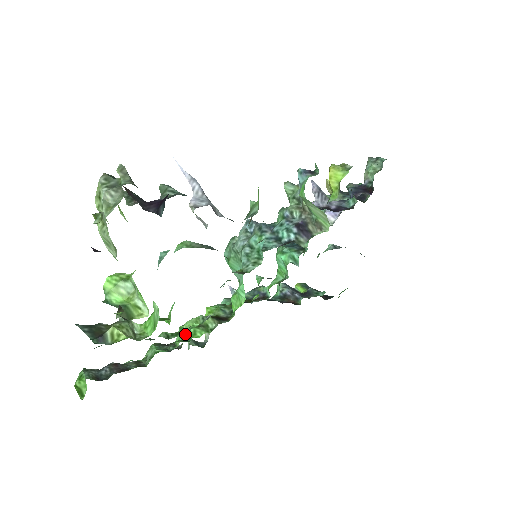
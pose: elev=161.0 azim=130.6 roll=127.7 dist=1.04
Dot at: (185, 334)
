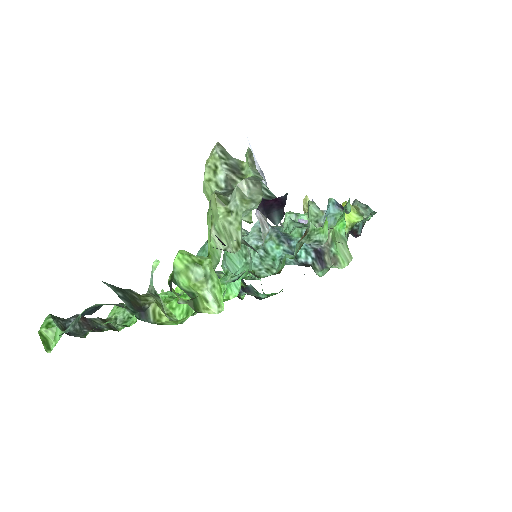
Dot at: occluded
